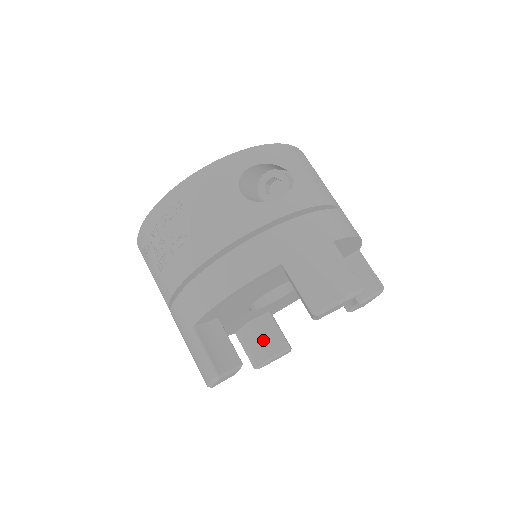
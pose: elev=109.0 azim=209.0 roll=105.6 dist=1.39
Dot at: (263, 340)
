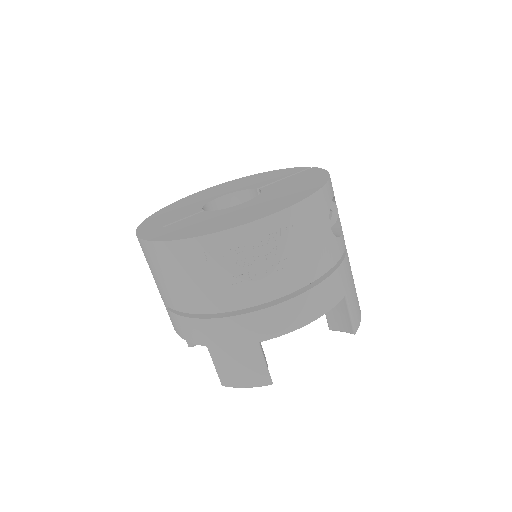
Dot at: occluded
